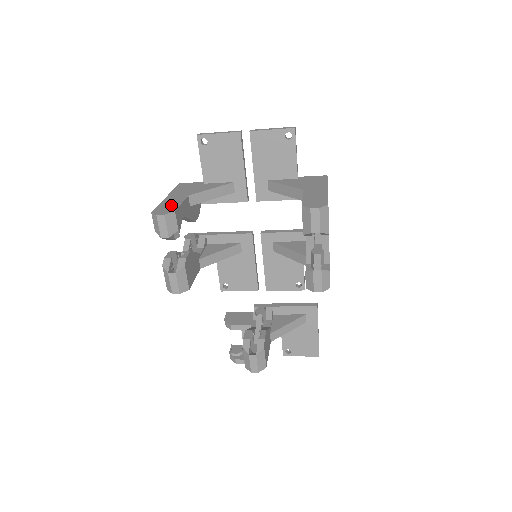
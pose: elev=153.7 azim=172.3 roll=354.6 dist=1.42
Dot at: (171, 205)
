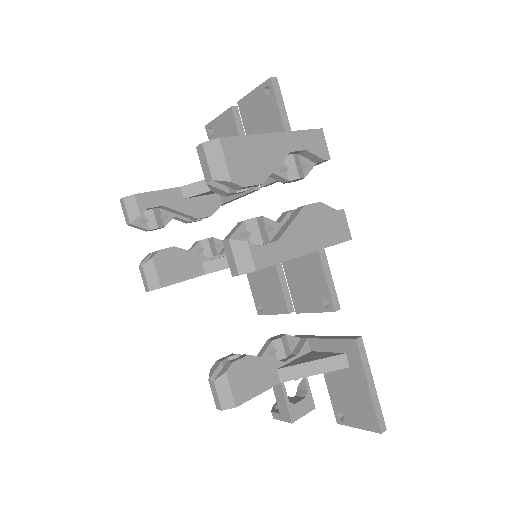
Dot at: occluded
